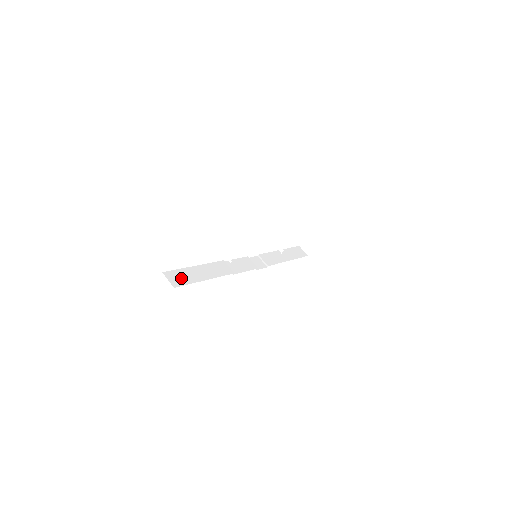
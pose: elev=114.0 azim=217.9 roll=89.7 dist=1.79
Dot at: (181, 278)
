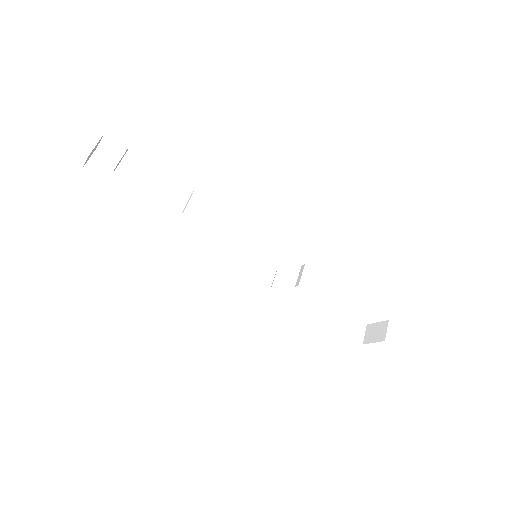
Dot at: (111, 173)
